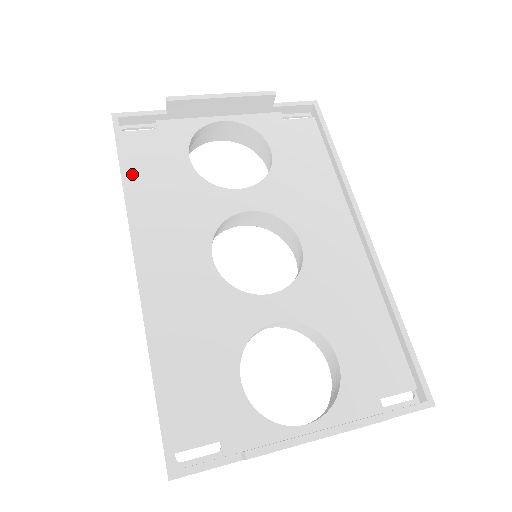
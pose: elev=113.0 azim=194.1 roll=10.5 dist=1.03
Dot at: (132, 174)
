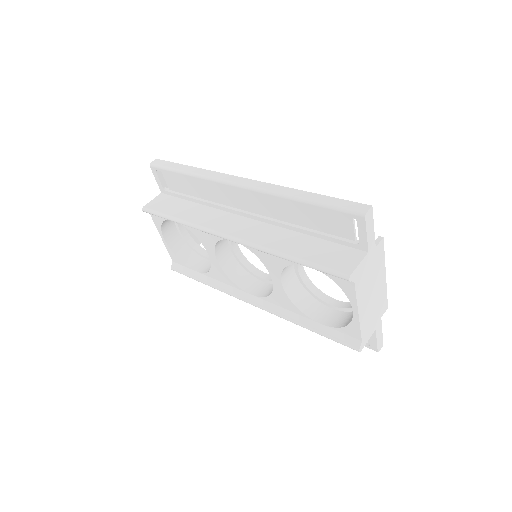
Dot at: occluded
